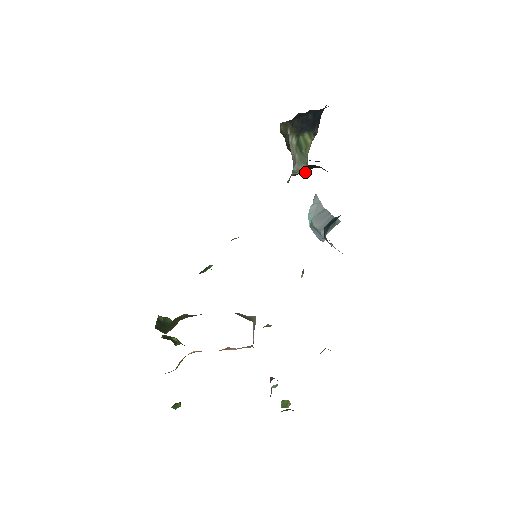
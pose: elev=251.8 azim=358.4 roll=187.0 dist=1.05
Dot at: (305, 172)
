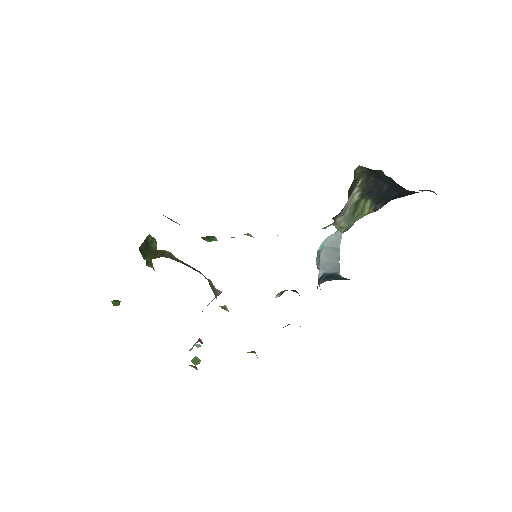
Dot at: (343, 231)
